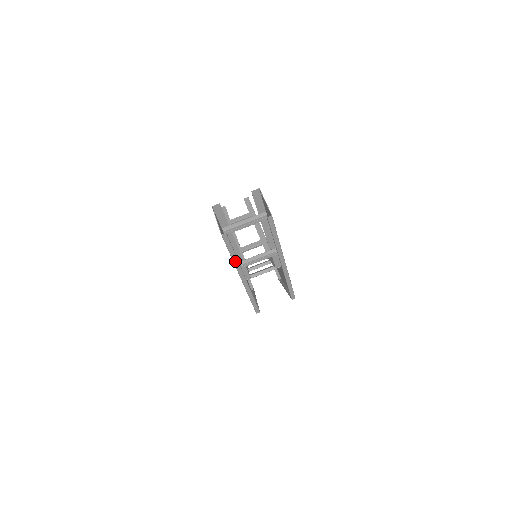
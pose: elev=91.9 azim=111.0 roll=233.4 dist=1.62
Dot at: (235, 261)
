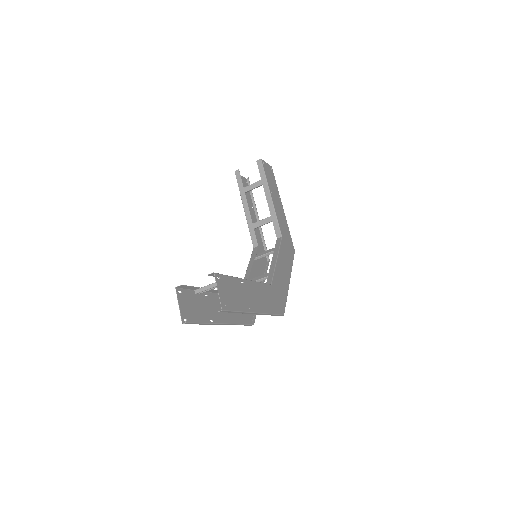
Dot at: (207, 324)
